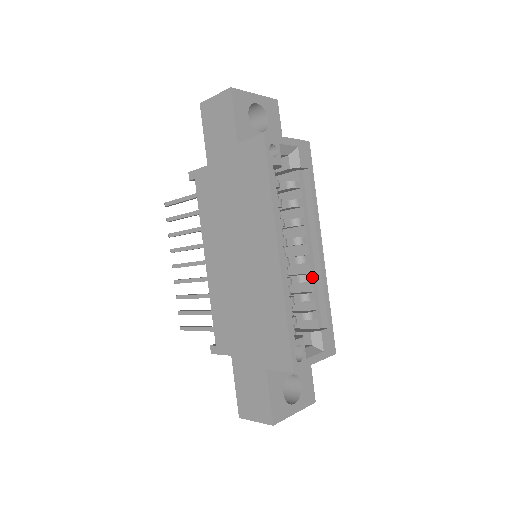
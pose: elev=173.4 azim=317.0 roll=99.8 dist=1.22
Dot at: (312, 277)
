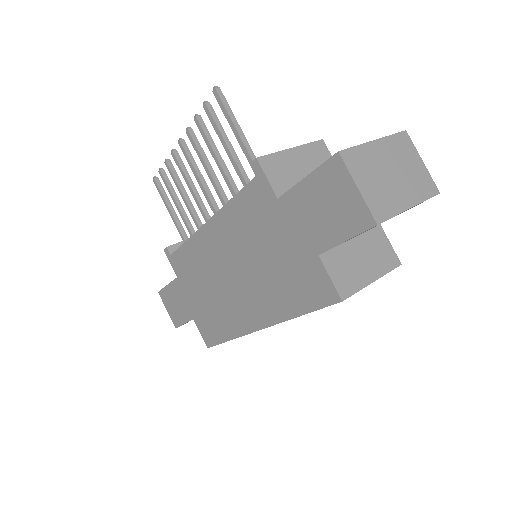
Dot at: occluded
